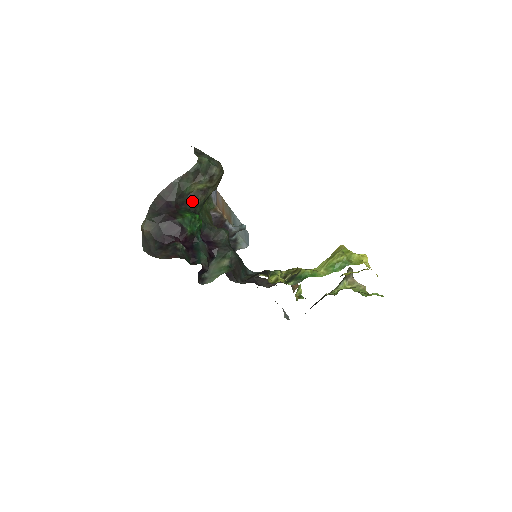
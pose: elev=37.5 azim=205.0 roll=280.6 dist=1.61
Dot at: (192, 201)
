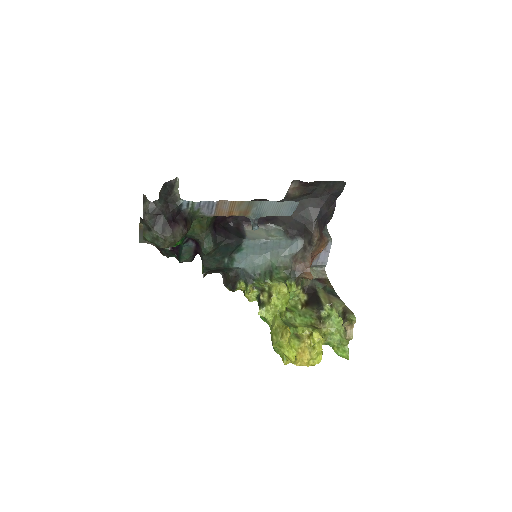
Dot at: occluded
